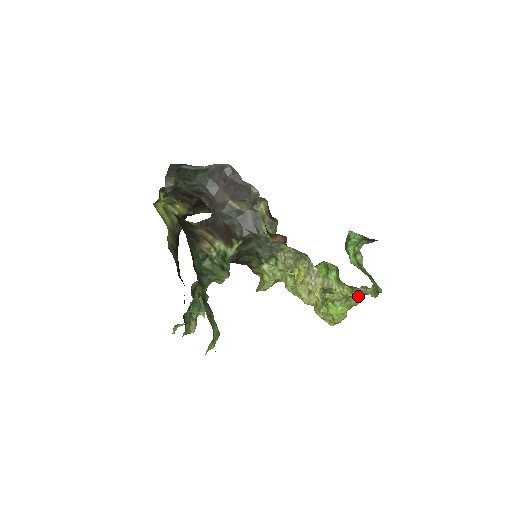
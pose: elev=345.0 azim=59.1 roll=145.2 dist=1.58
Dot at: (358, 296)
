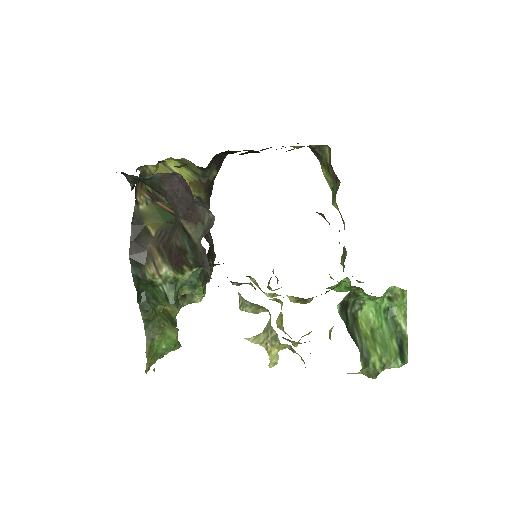
Dot at: occluded
